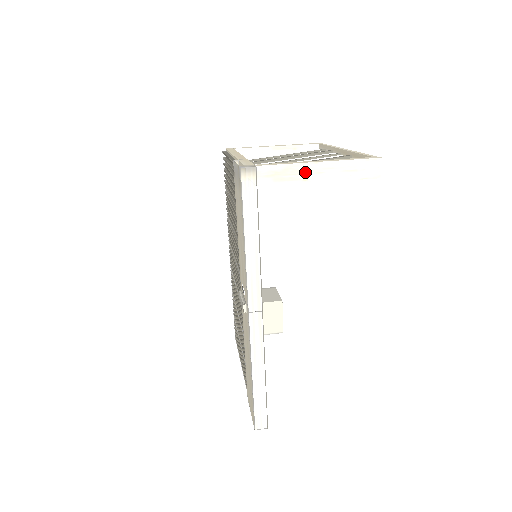
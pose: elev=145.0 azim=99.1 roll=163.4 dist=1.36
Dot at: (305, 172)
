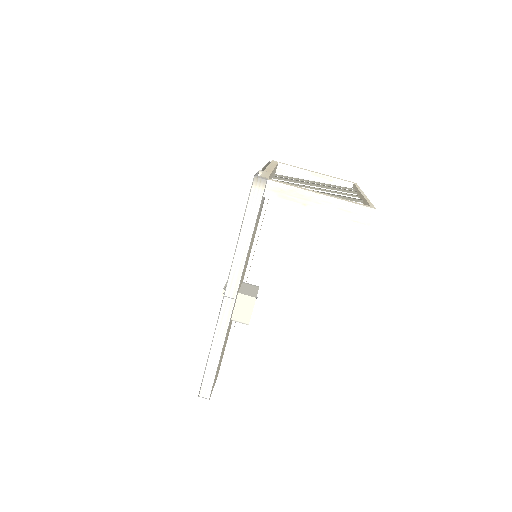
Dot at: (306, 198)
